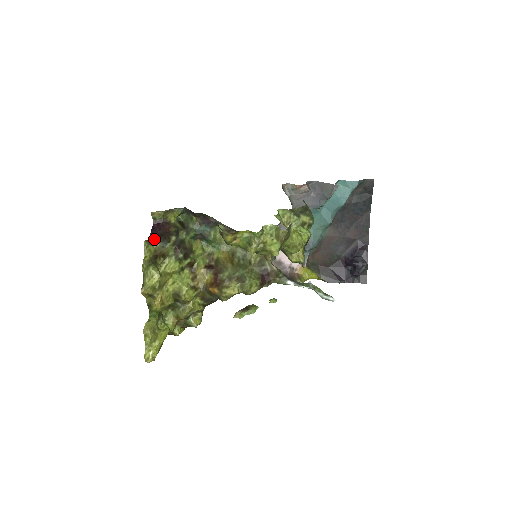
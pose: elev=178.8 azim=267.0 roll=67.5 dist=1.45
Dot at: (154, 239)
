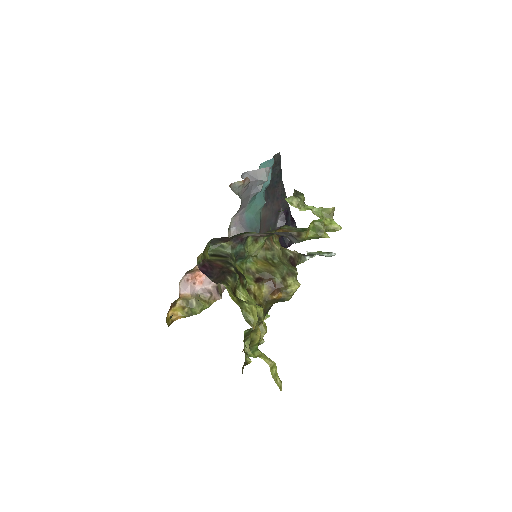
Dot at: (224, 279)
